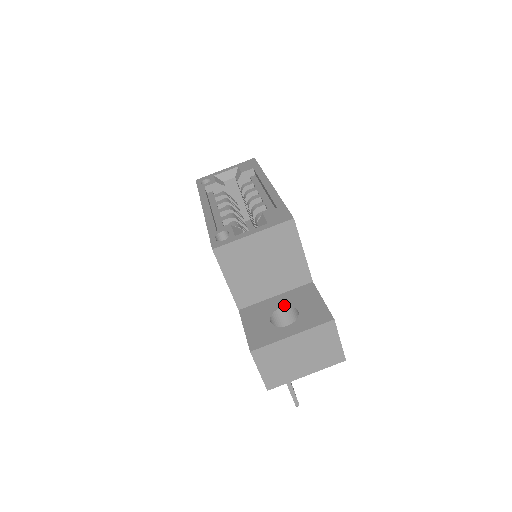
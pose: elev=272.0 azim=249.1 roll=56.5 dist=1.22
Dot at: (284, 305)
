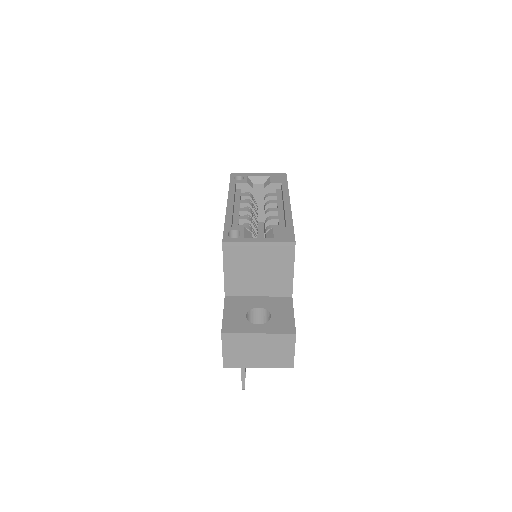
Dot at: (262, 307)
